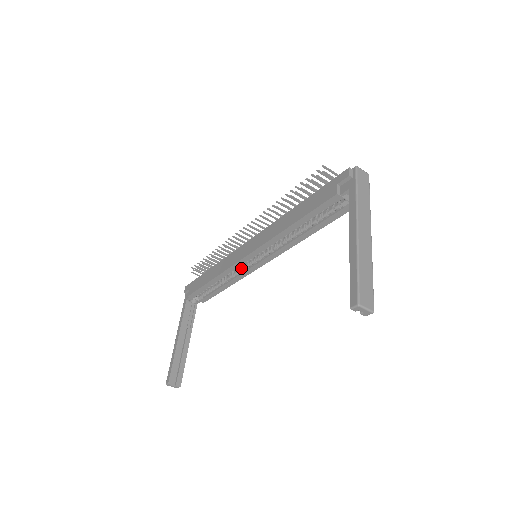
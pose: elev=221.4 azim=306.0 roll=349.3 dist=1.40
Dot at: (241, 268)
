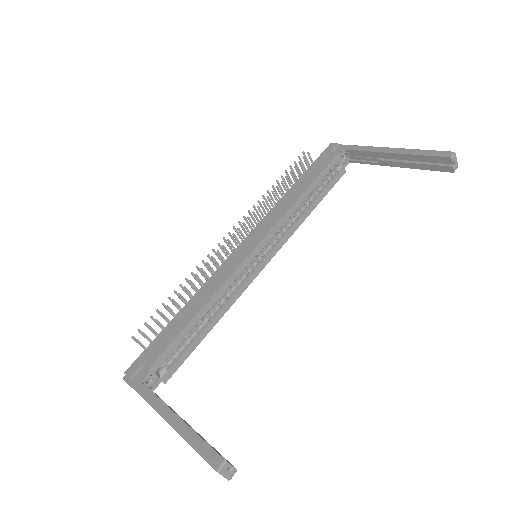
Dot at: (236, 282)
